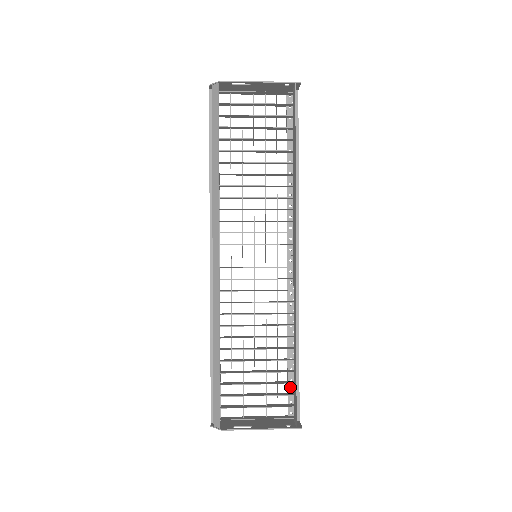
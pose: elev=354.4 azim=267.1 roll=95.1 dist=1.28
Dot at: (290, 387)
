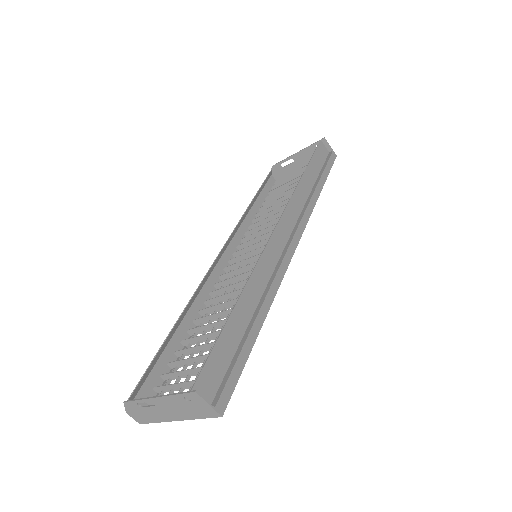
Dot at: occluded
